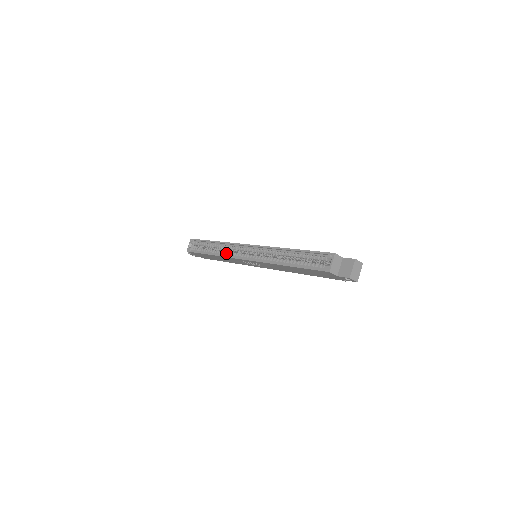
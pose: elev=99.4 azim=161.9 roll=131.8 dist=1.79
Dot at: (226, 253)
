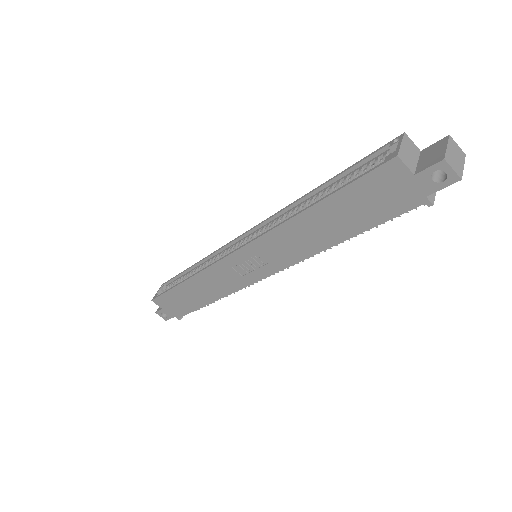
Dot at: occluded
